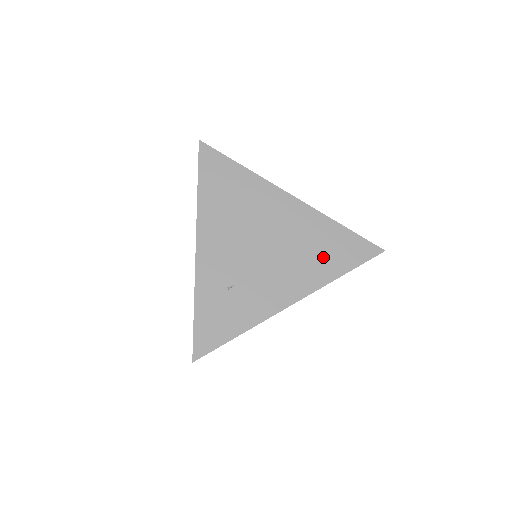
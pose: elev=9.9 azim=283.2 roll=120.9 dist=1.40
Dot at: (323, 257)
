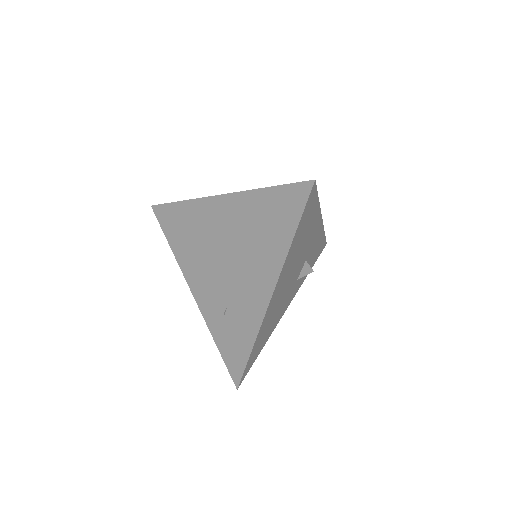
Dot at: (269, 233)
